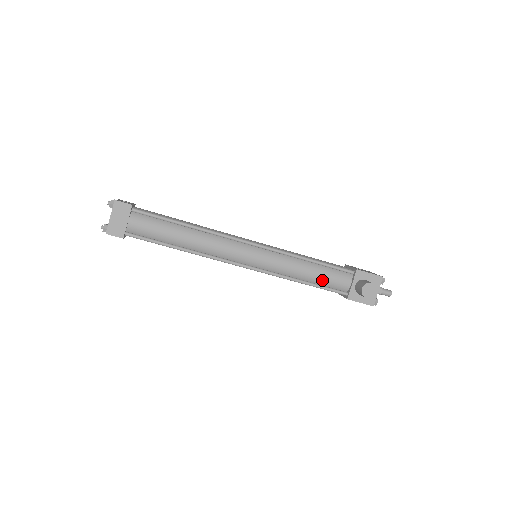
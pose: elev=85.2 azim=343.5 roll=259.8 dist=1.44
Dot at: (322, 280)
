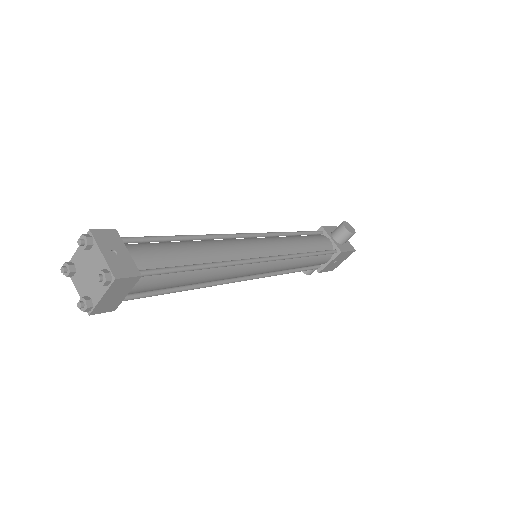
Dot at: (315, 246)
